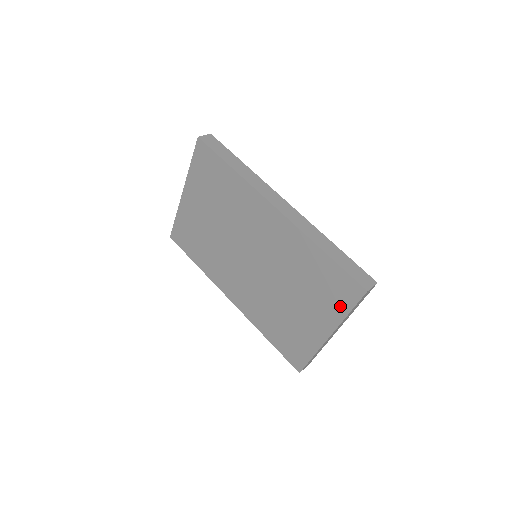
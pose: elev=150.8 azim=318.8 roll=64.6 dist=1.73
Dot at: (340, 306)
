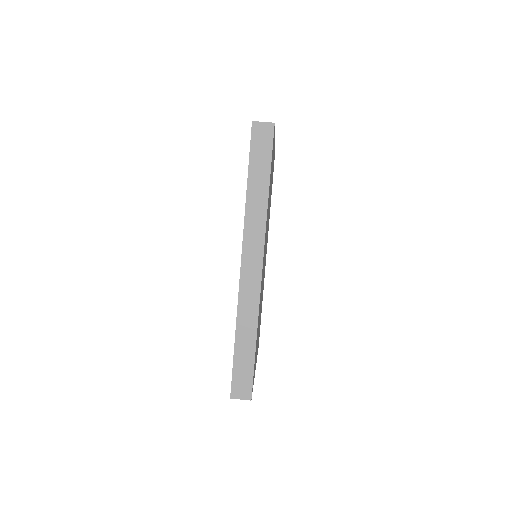
Dot at: occluded
